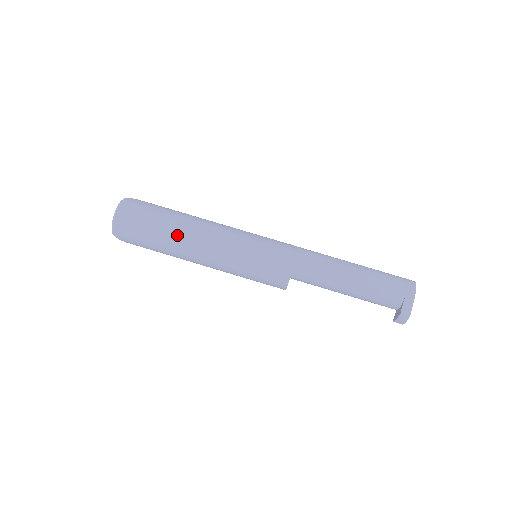
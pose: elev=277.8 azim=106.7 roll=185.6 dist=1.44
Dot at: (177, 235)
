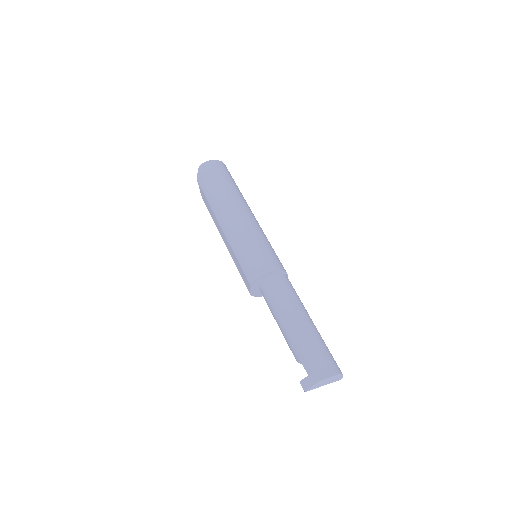
Dot at: (234, 194)
